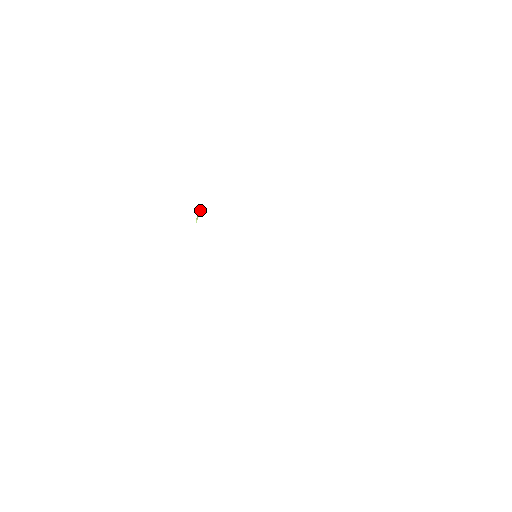
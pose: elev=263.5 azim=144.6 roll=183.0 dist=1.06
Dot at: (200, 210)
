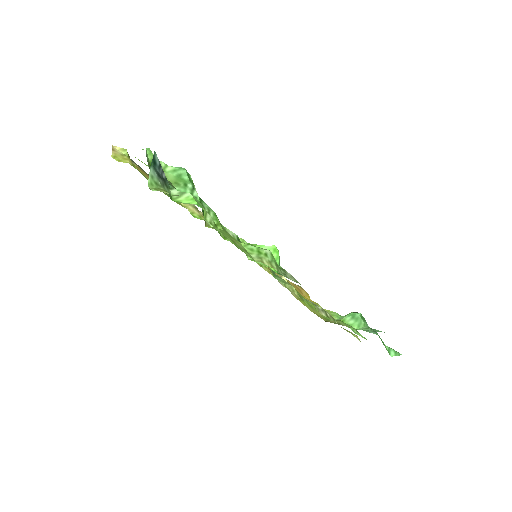
Dot at: occluded
